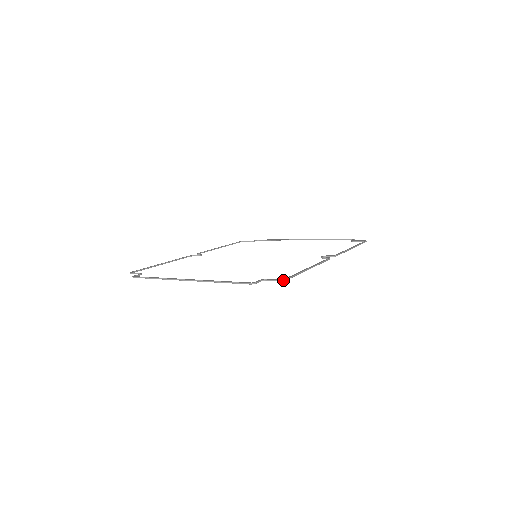
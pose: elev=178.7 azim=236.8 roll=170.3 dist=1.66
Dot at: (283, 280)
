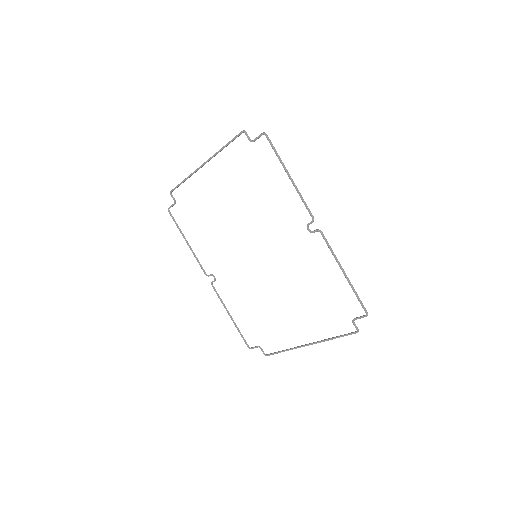
Dot at: (265, 133)
